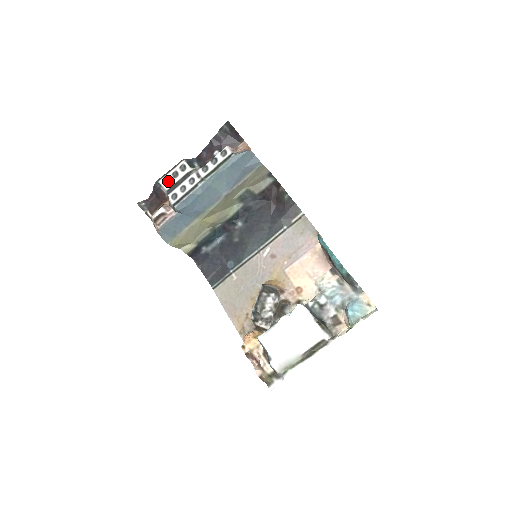
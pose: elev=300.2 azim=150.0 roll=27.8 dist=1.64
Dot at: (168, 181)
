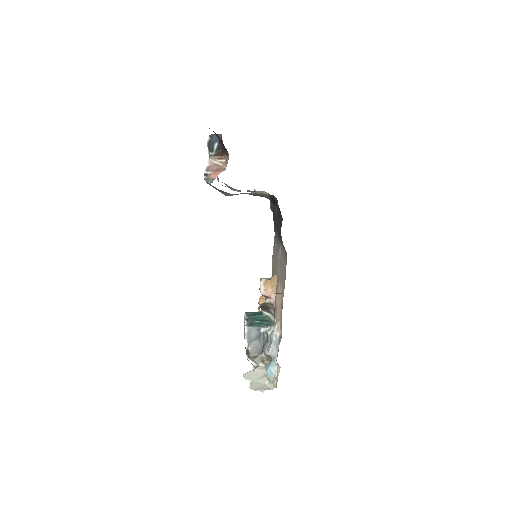
Dot at: occluded
